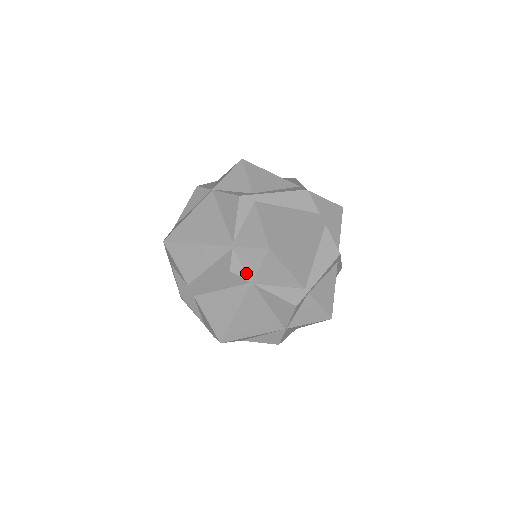
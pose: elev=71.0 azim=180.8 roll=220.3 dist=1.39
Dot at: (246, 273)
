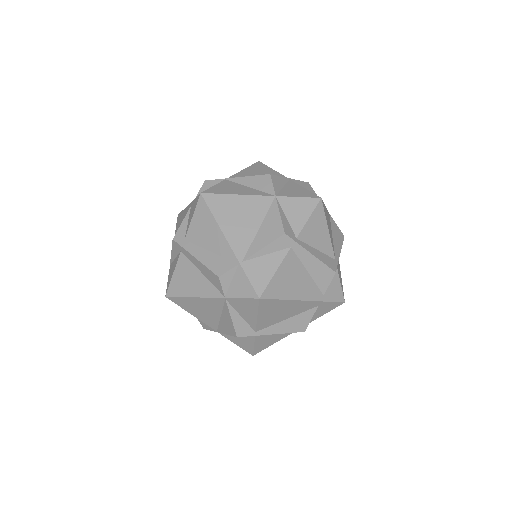
Dot at: (229, 288)
